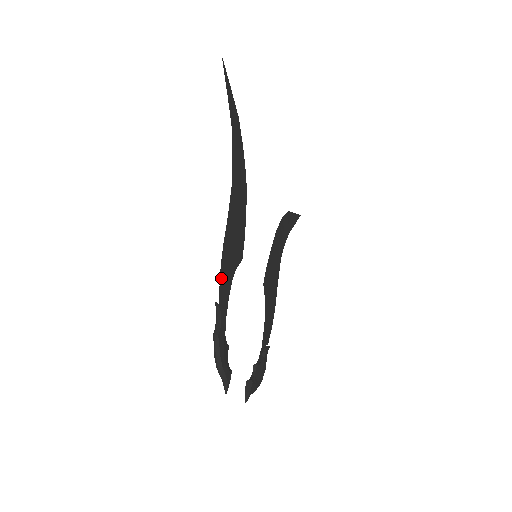
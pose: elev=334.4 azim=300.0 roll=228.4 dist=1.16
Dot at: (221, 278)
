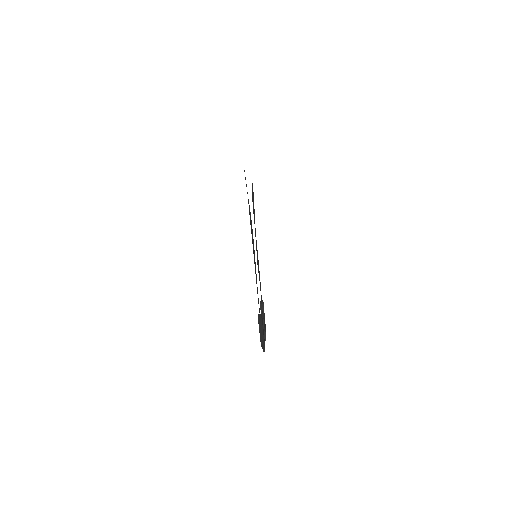
Dot at: occluded
